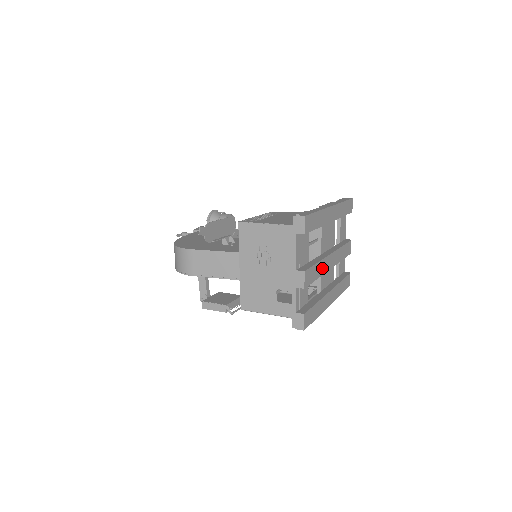
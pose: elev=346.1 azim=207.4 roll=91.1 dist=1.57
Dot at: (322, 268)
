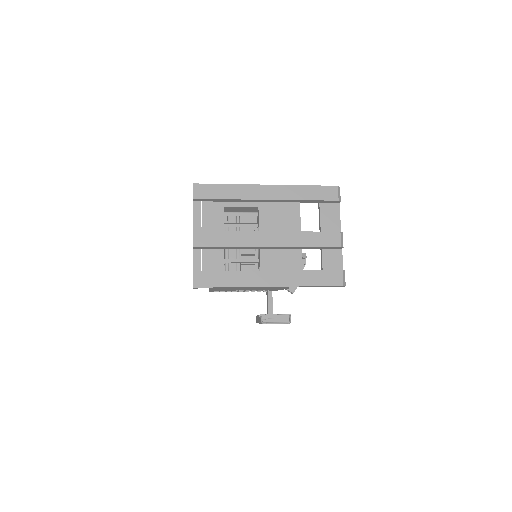
Dot at: (241, 240)
